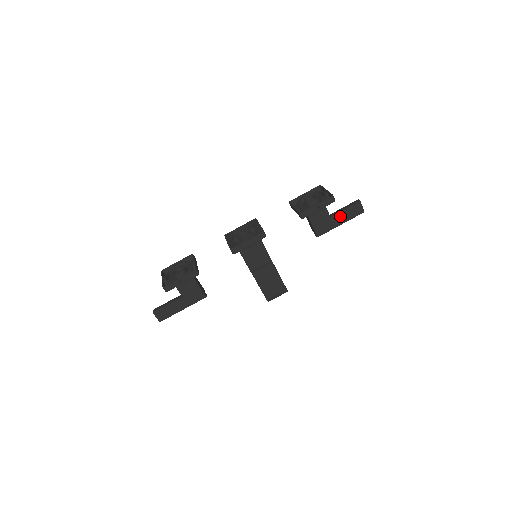
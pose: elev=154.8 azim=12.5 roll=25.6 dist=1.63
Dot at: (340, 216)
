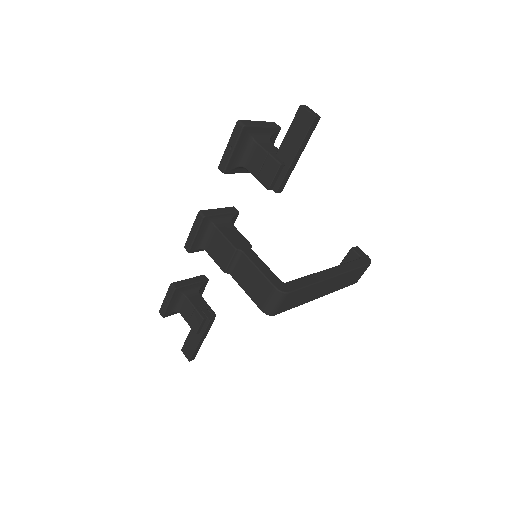
Dot at: (287, 145)
